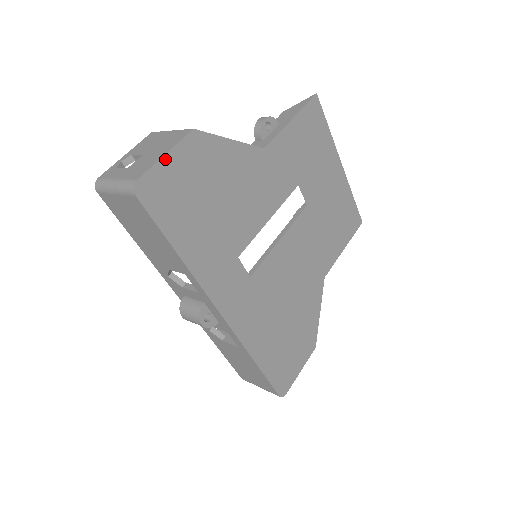
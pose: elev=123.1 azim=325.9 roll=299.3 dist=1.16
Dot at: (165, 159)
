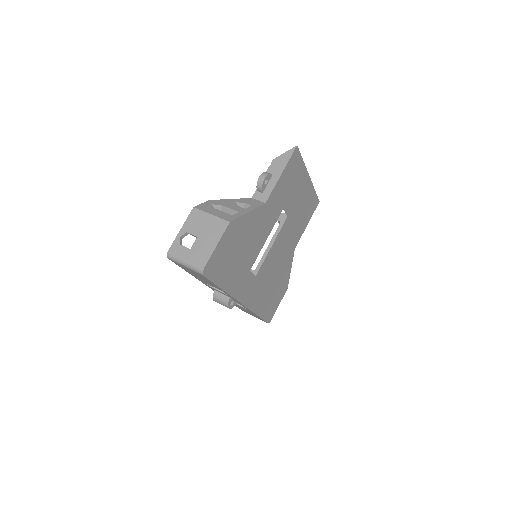
Dot at: (216, 248)
